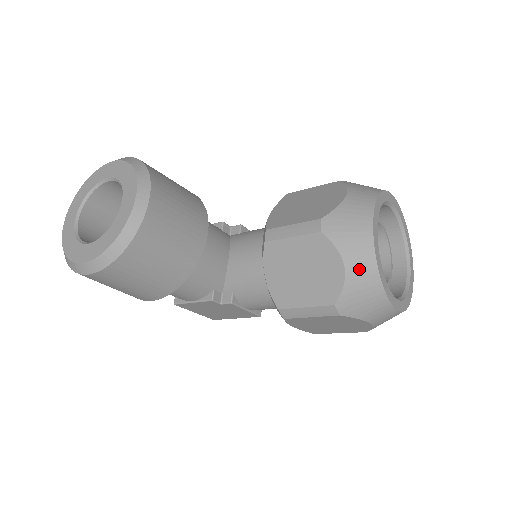
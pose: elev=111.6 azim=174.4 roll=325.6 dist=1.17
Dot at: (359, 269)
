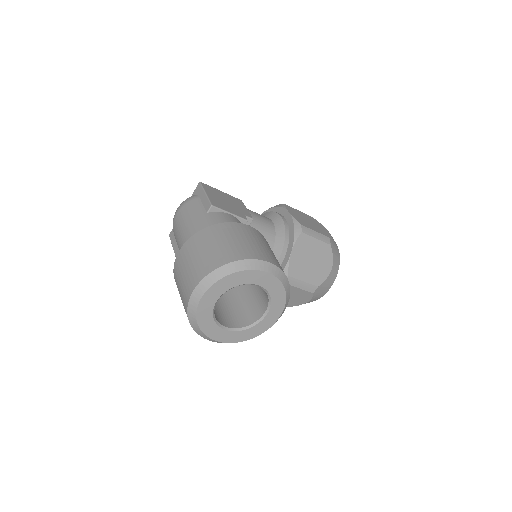
Dot at: occluded
